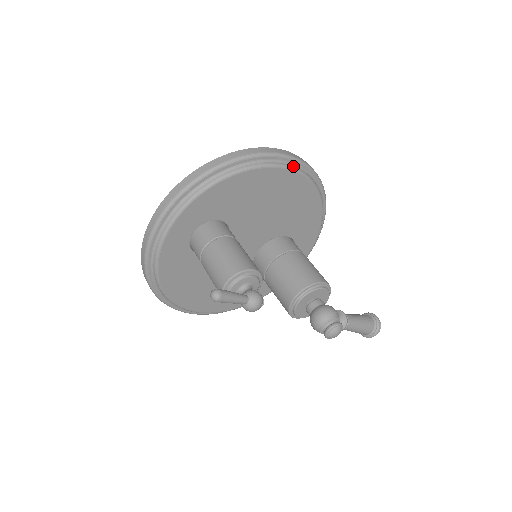
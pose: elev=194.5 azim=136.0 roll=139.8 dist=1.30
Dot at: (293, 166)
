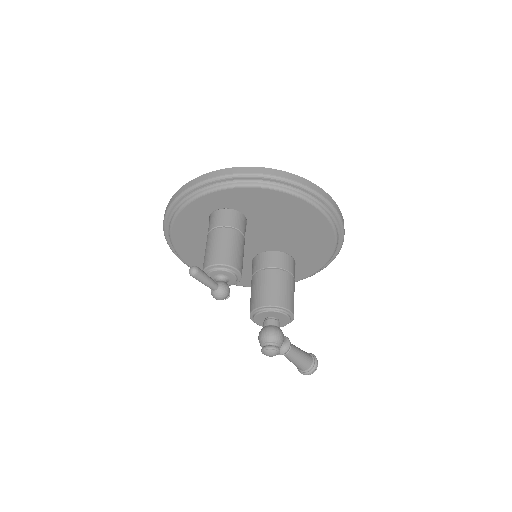
Dot at: (325, 210)
